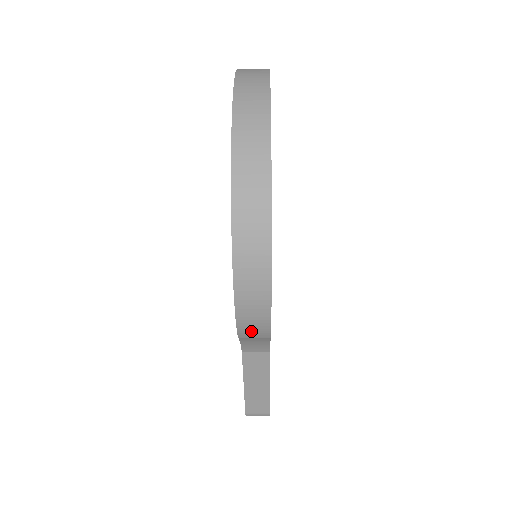
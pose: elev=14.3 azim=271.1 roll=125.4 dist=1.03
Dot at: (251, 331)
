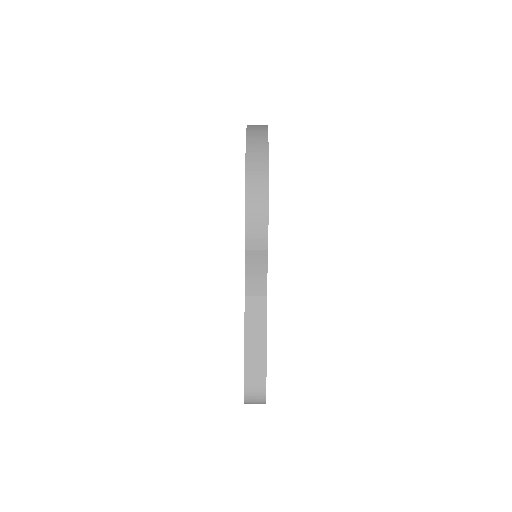
Dot at: (254, 235)
